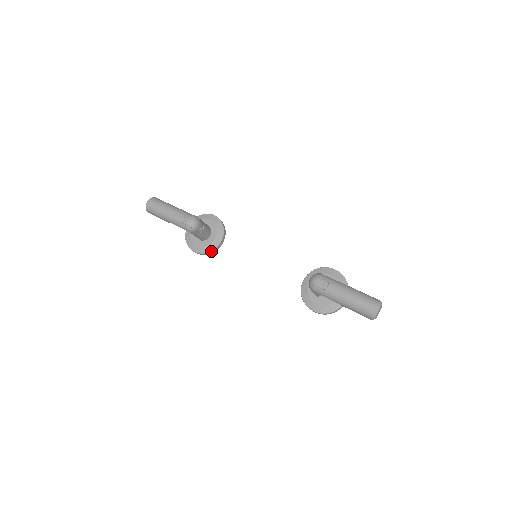
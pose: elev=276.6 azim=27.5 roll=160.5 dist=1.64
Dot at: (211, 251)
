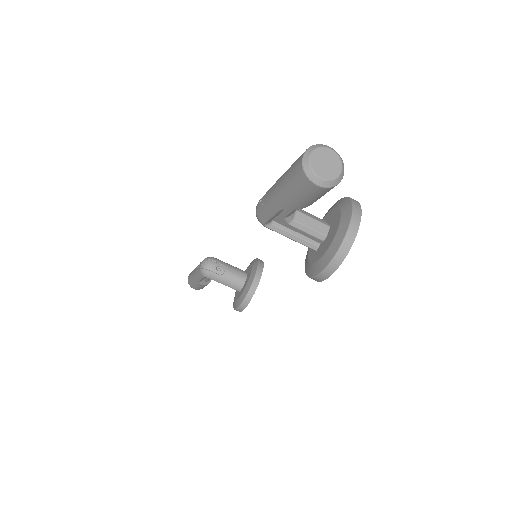
Dot at: (246, 297)
